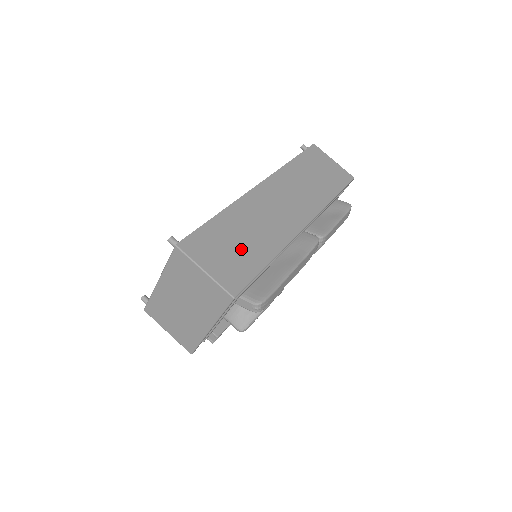
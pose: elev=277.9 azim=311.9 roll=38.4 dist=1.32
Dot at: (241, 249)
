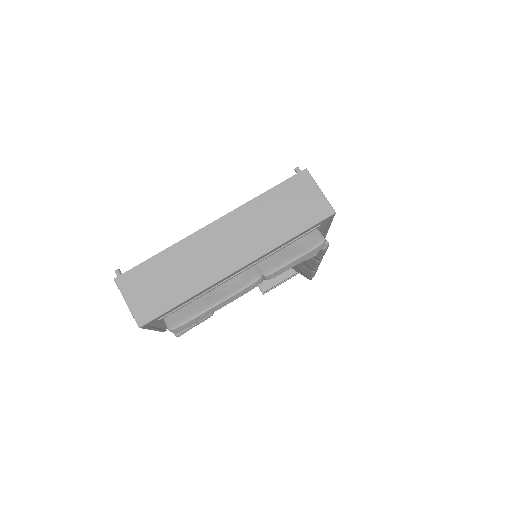
Dot at: (163, 287)
